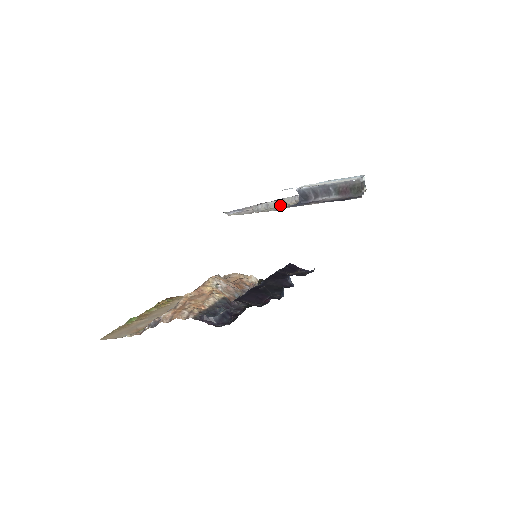
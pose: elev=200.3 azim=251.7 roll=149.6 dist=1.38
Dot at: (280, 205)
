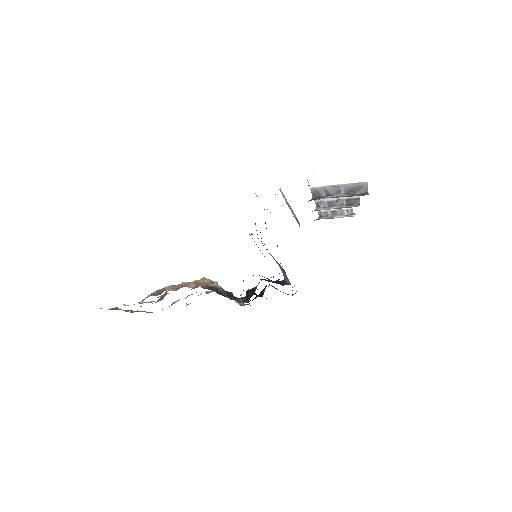
Dot at: occluded
